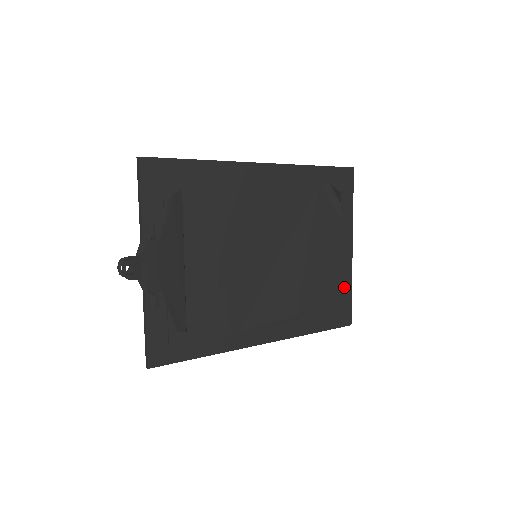
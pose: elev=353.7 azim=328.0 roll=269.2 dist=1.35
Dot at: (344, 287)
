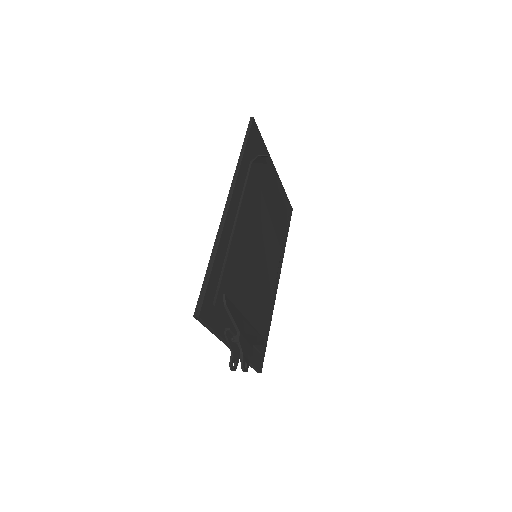
Dot at: (283, 197)
